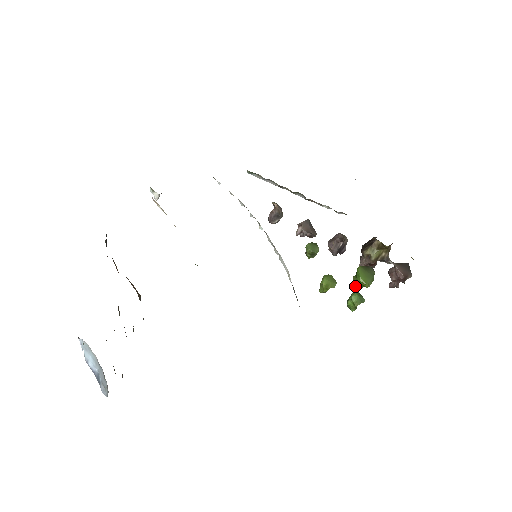
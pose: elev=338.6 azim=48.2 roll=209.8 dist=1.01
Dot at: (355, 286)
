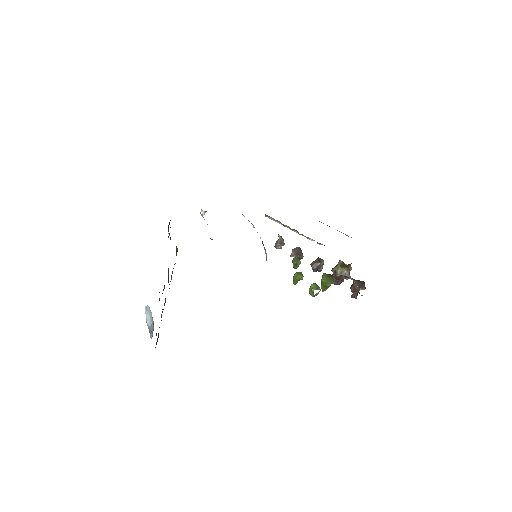
Dot at: (322, 288)
